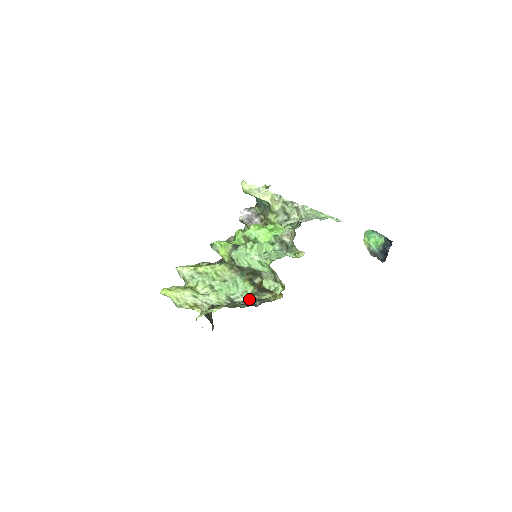
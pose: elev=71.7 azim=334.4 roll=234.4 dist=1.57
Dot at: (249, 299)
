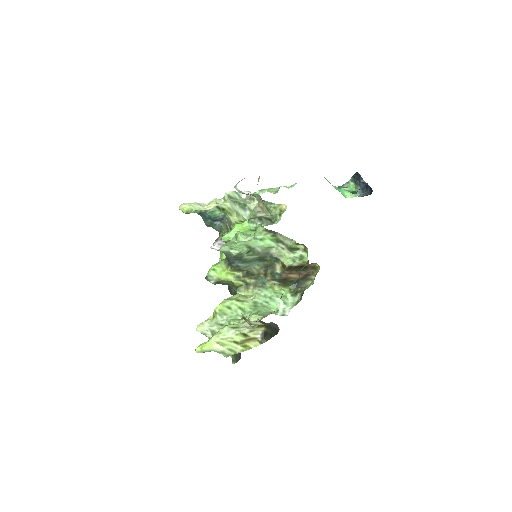
Dot at: (296, 302)
